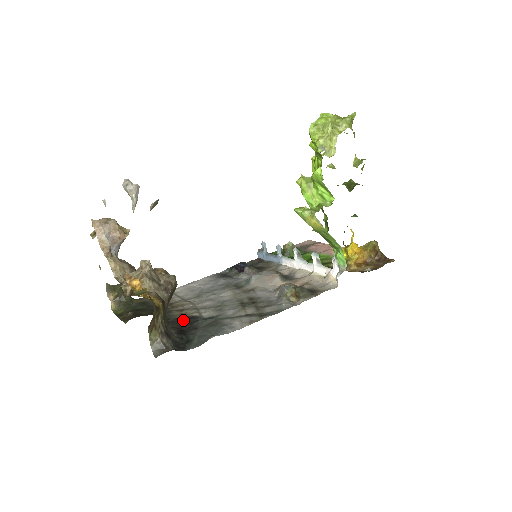
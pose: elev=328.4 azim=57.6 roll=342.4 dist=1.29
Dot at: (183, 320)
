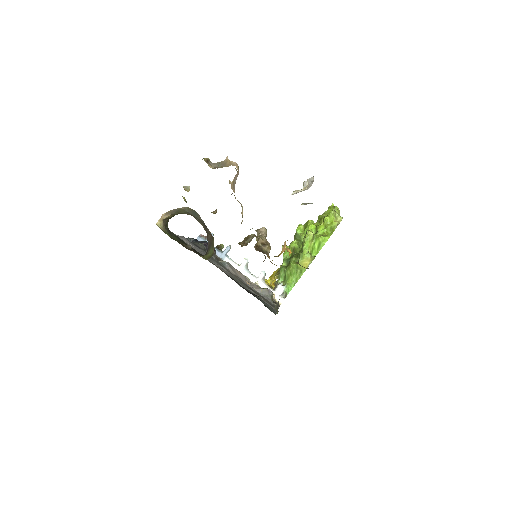
Dot at: occluded
